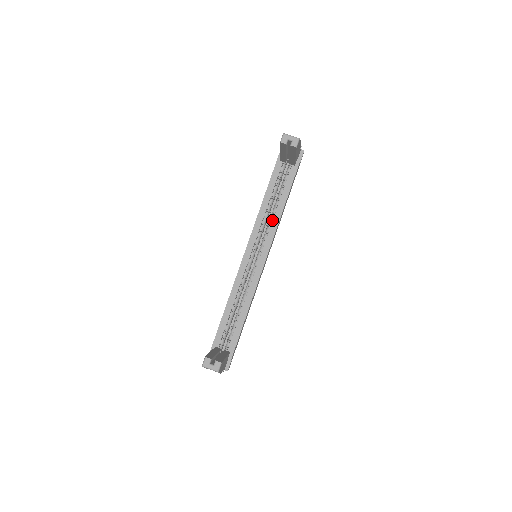
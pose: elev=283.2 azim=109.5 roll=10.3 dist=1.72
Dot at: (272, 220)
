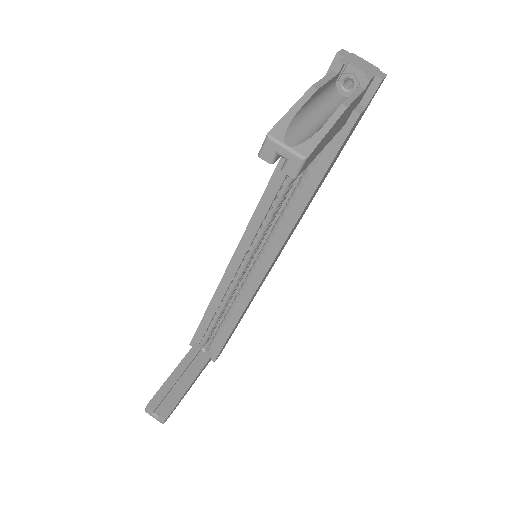
Dot at: (285, 214)
